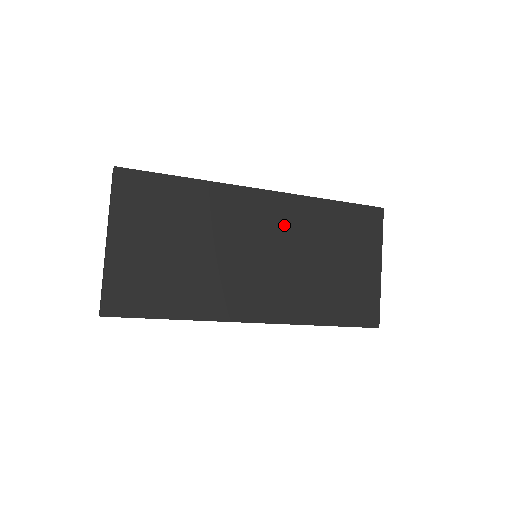
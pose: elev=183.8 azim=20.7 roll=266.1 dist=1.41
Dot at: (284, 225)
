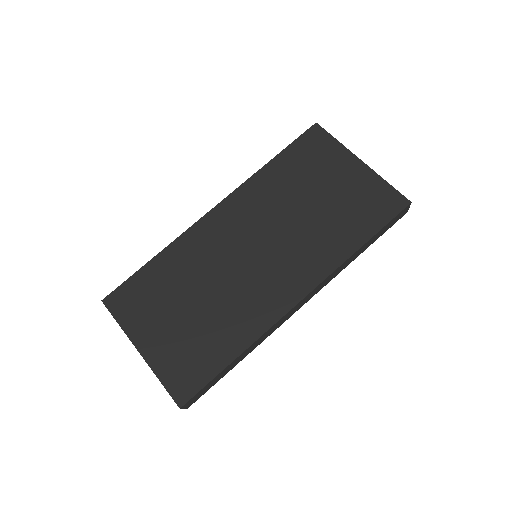
Dot at: (251, 214)
